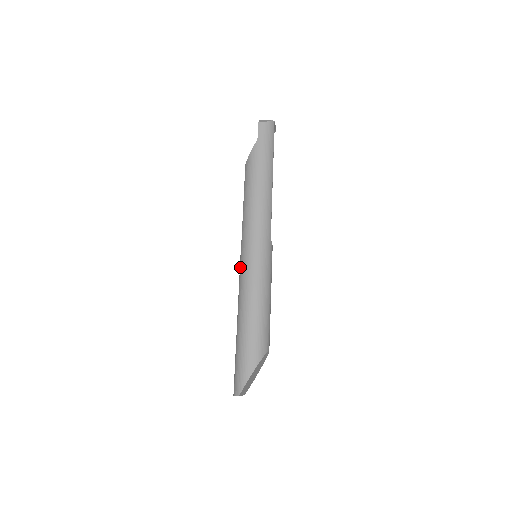
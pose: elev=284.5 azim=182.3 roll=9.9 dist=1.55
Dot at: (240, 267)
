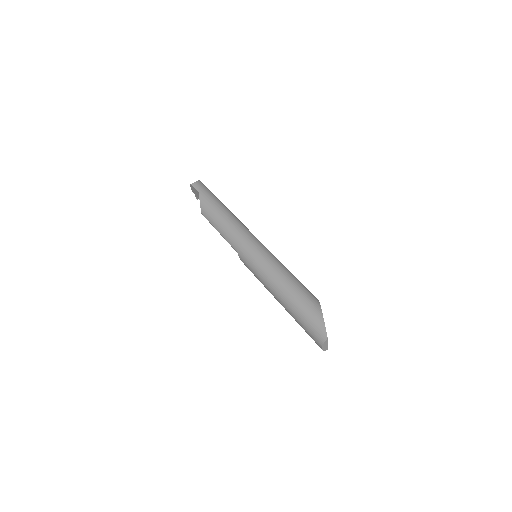
Dot at: (251, 267)
